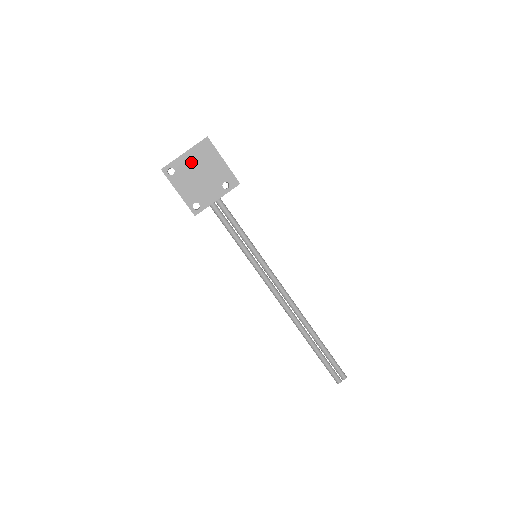
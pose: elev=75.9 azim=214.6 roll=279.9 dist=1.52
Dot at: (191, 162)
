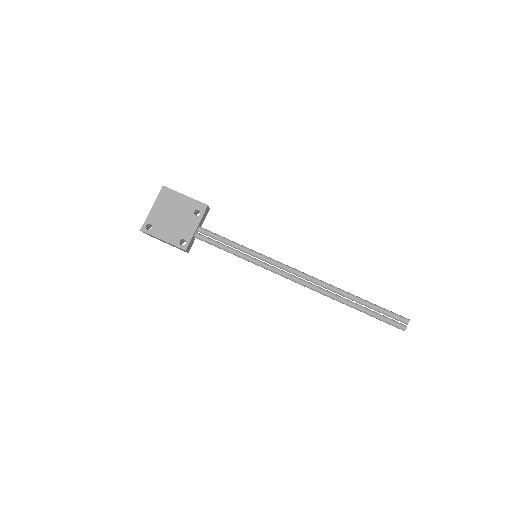
Dot at: (160, 211)
